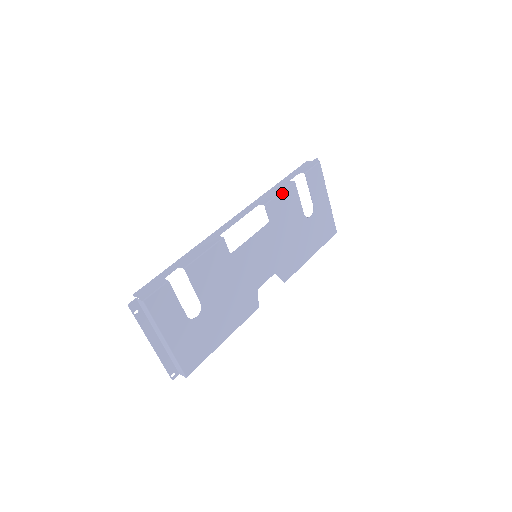
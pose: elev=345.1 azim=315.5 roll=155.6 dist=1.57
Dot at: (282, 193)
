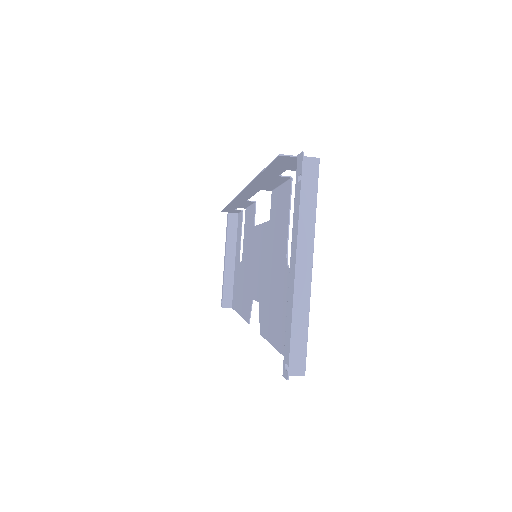
Dot at: (250, 208)
